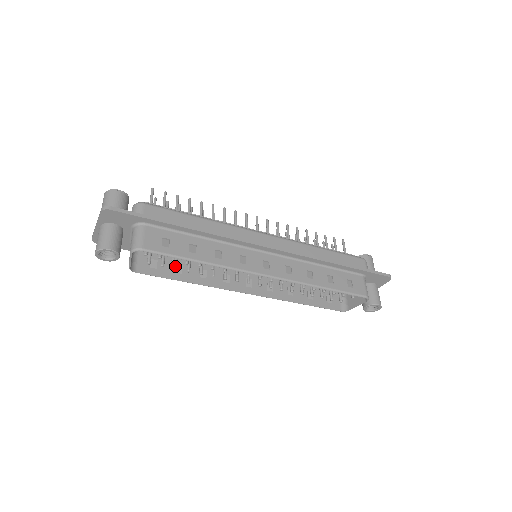
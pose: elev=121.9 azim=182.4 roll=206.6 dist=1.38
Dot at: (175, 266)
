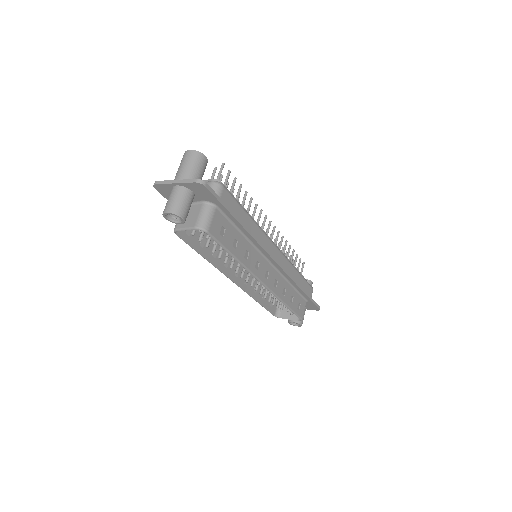
Dot at: (208, 244)
